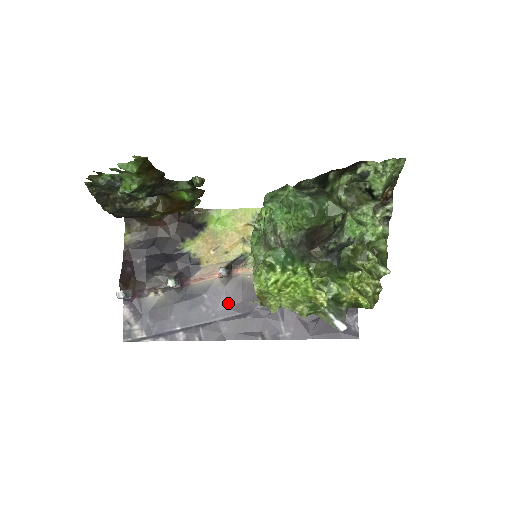
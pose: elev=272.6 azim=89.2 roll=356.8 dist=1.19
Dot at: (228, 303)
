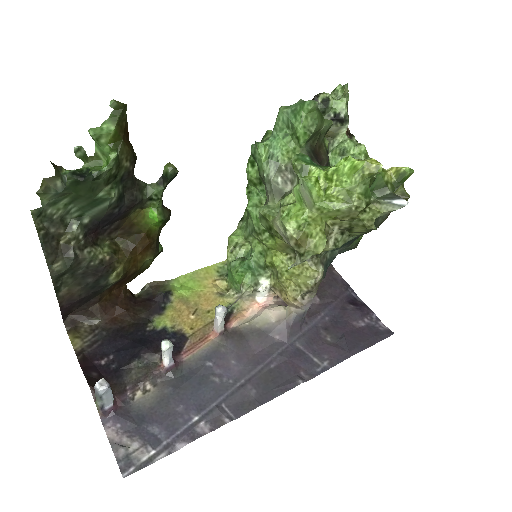
Dot at: (240, 361)
